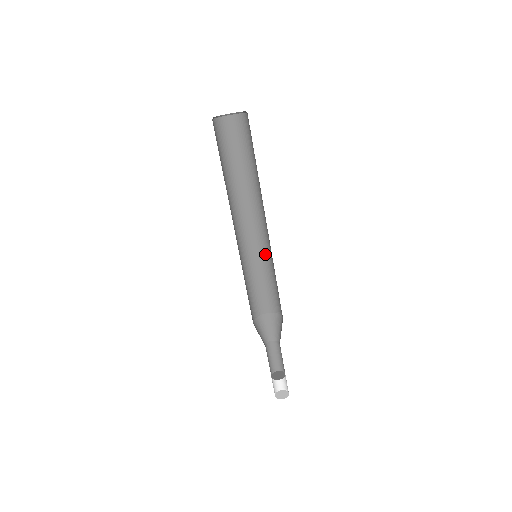
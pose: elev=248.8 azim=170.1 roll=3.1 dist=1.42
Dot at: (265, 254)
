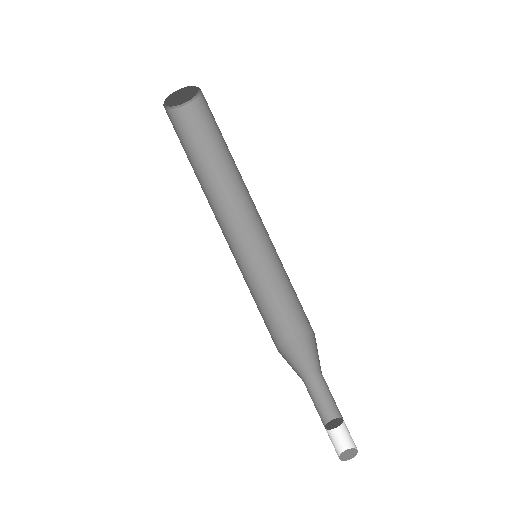
Dot at: (255, 263)
